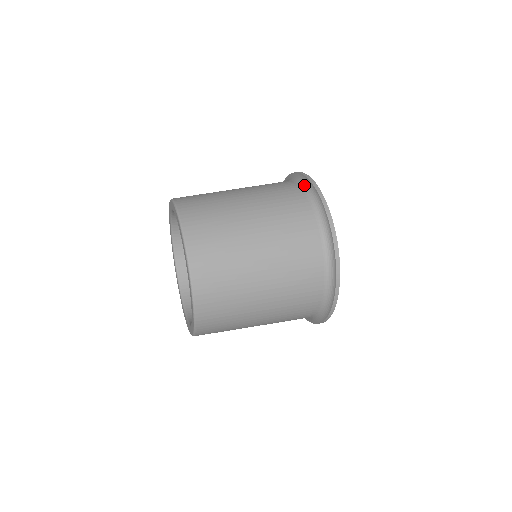
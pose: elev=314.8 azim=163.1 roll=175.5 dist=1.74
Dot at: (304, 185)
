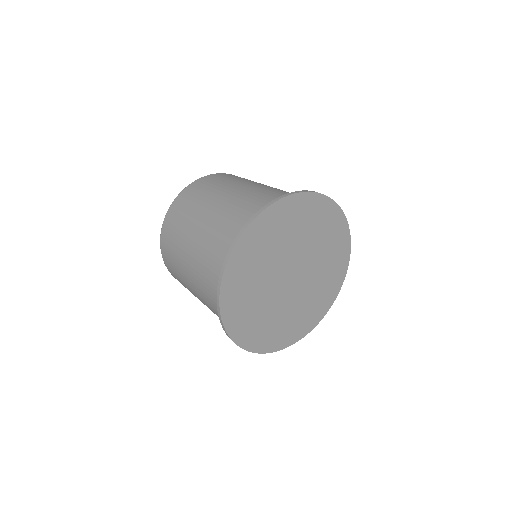
Dot at: occluded
